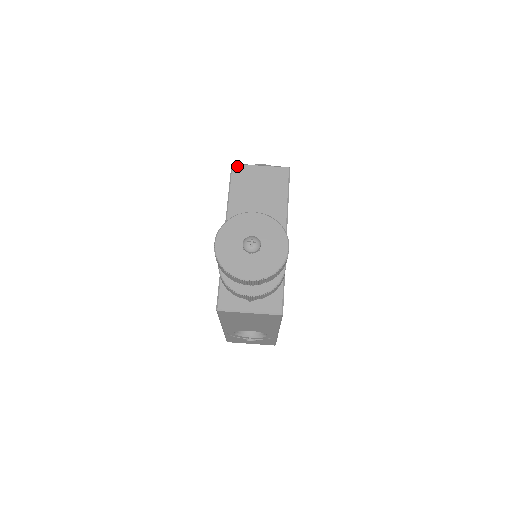
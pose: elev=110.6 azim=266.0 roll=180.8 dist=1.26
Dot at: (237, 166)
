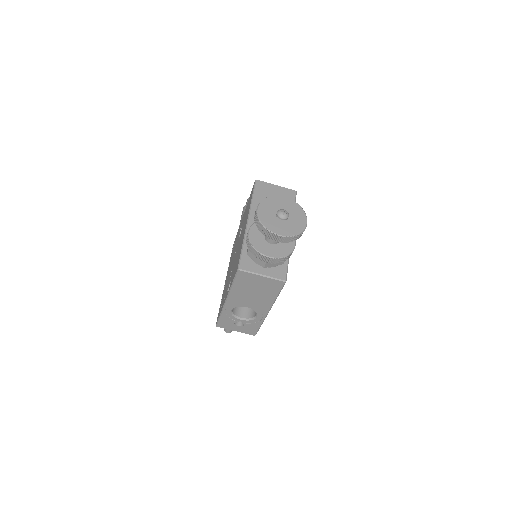
Dot at: (260, 181)
